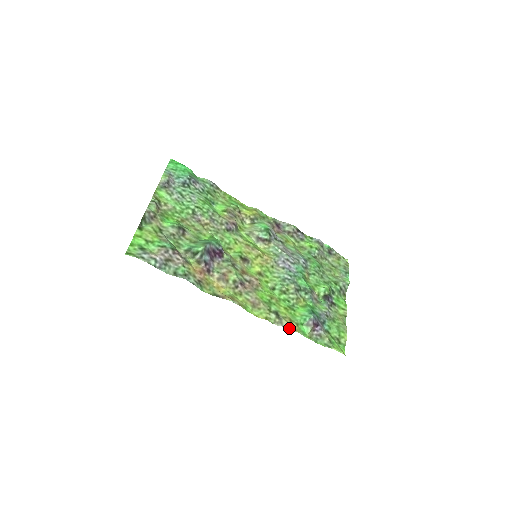
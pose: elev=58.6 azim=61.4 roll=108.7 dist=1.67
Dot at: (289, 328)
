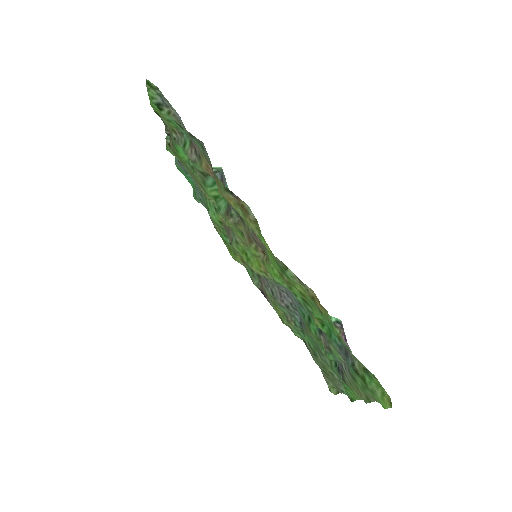
Dot at: (315, 295)
